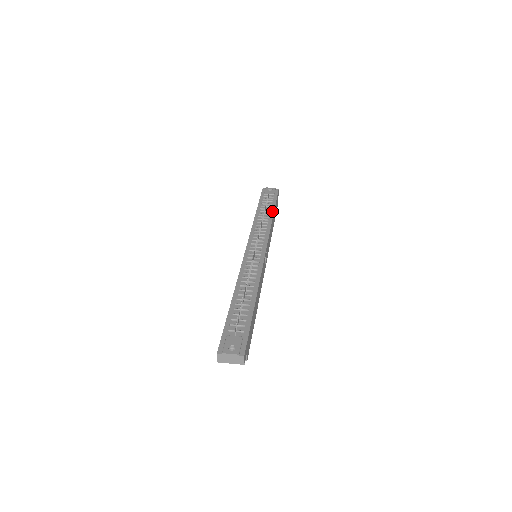
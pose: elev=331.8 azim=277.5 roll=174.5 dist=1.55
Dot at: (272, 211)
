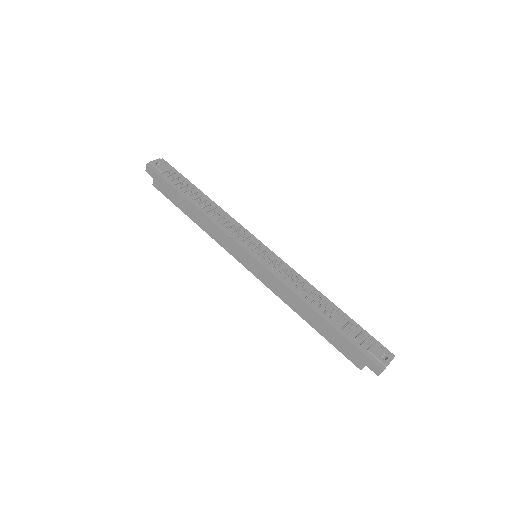
Dot at: (202, 193)
